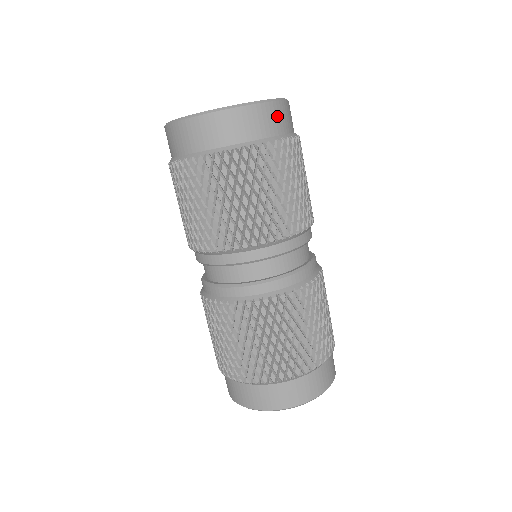
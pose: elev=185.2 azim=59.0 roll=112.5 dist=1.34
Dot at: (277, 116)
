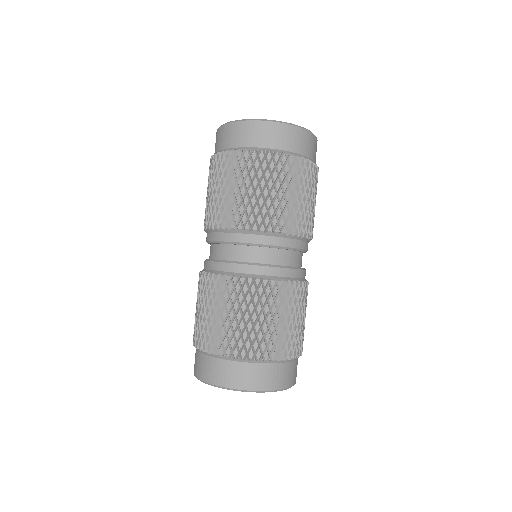
Dot at: (316, 151)
